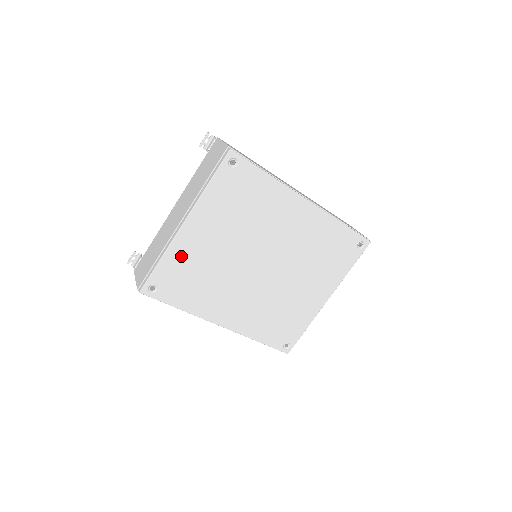
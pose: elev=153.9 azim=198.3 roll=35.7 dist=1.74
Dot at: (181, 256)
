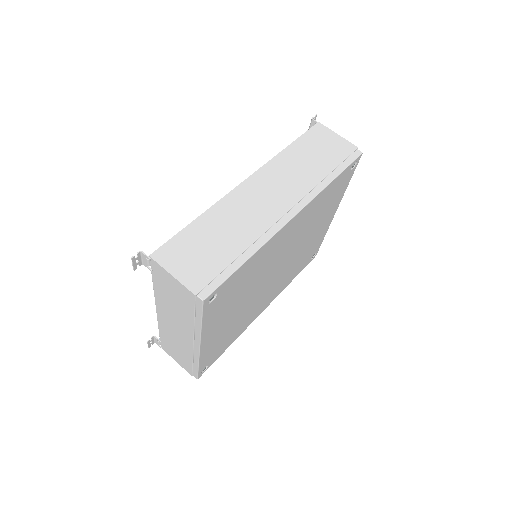
Dot at: (212, 348)
